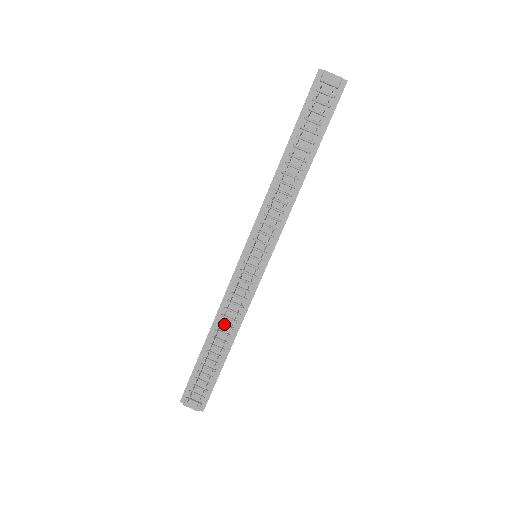
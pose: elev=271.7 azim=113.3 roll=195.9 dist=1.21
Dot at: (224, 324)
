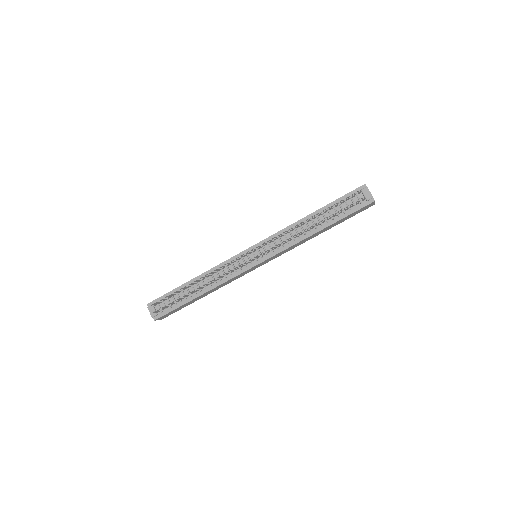
Dot at: (208, 279)
